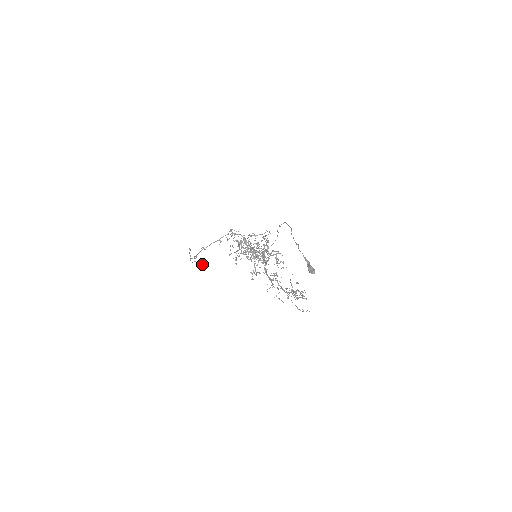
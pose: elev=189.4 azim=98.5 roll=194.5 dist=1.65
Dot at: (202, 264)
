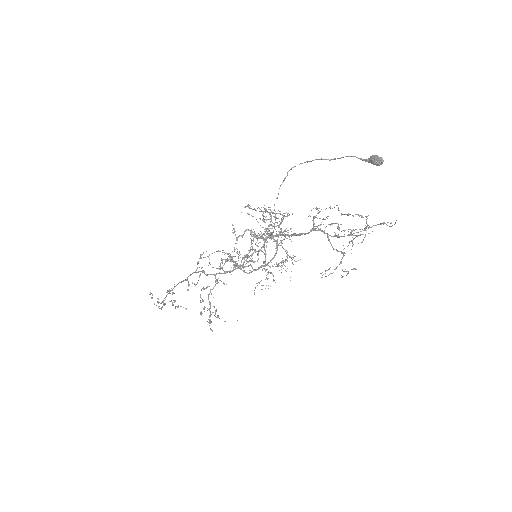
Dot at: (177, 307)
